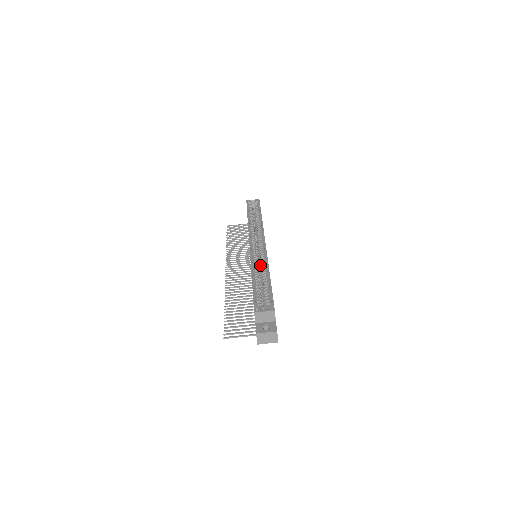
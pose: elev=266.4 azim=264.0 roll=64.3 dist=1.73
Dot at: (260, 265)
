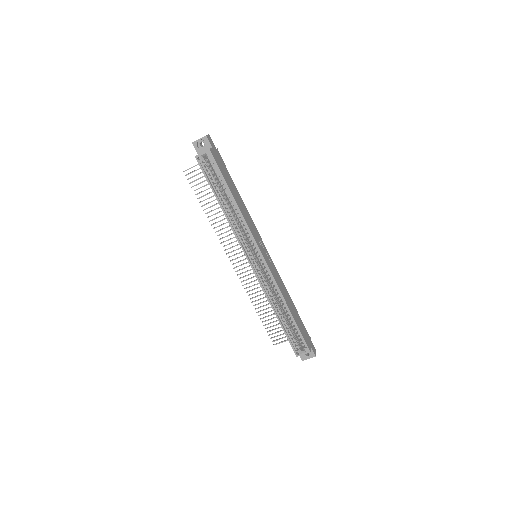
Dot at: occluded
